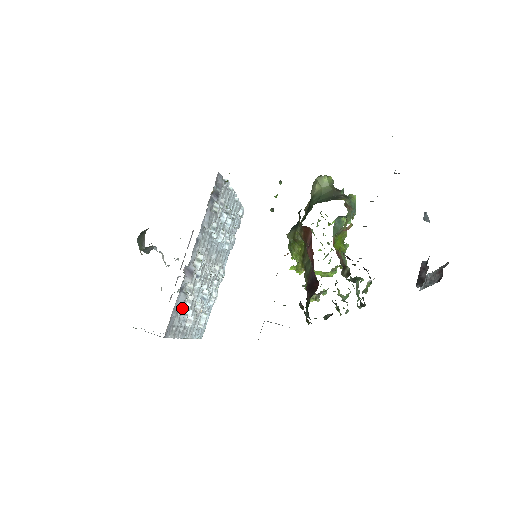
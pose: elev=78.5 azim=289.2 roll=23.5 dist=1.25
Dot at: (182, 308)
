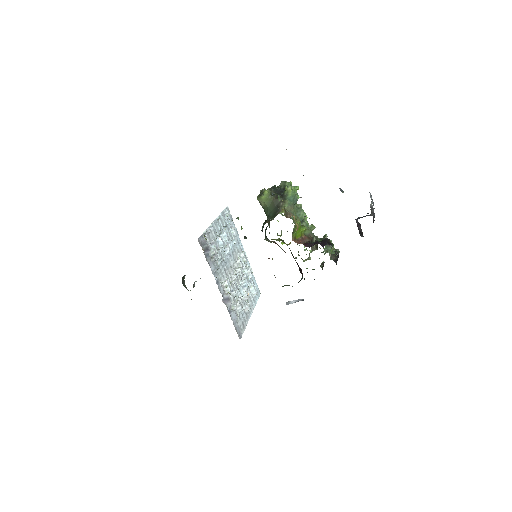
Dot at: (237, 318)
